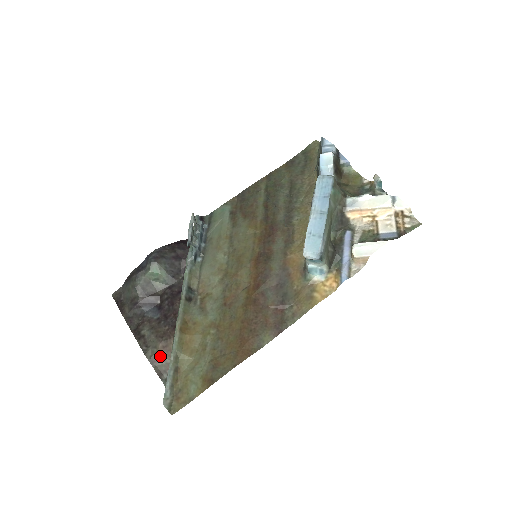
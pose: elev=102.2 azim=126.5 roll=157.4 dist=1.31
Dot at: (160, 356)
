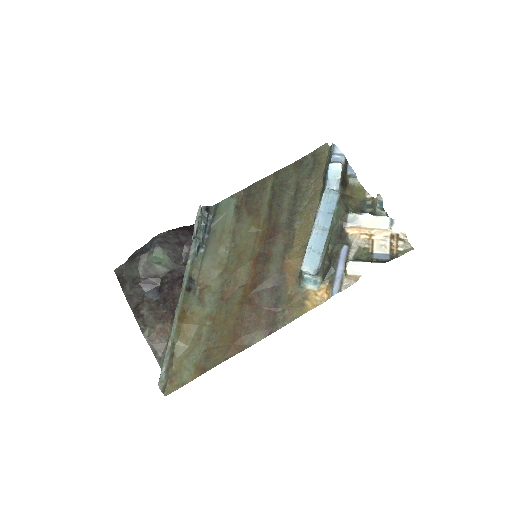
Dot at: (157, 336)
